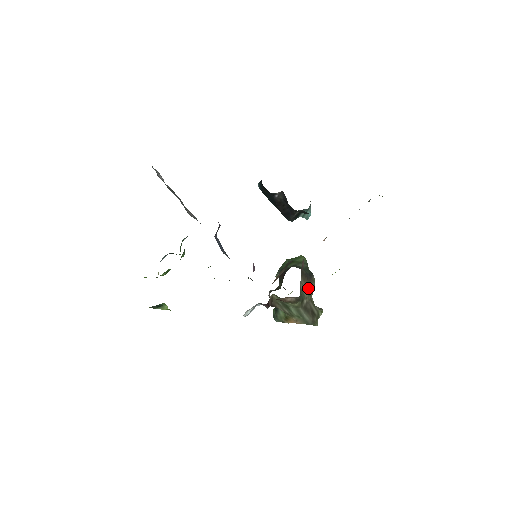
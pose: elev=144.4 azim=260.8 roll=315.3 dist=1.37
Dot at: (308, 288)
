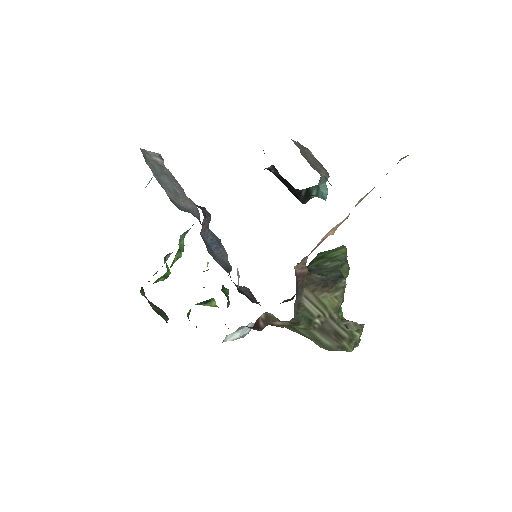
Dot at: (323, 302)
